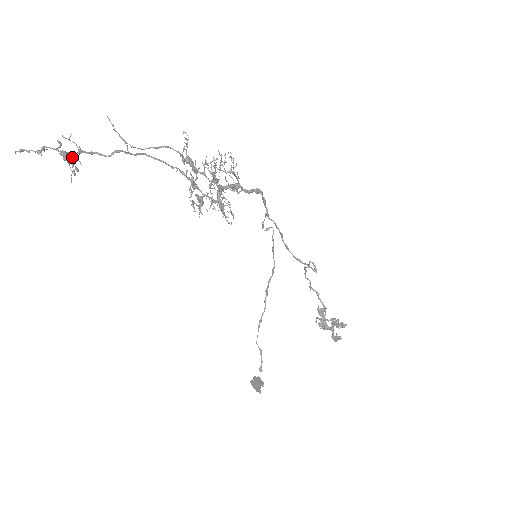
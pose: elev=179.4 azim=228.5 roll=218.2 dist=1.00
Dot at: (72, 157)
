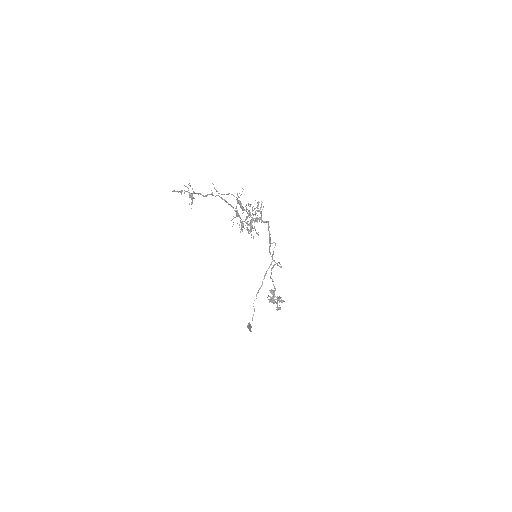
Dot at: (192, 196)
